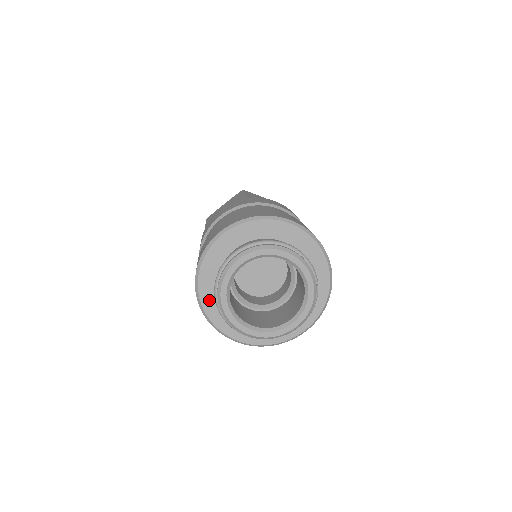
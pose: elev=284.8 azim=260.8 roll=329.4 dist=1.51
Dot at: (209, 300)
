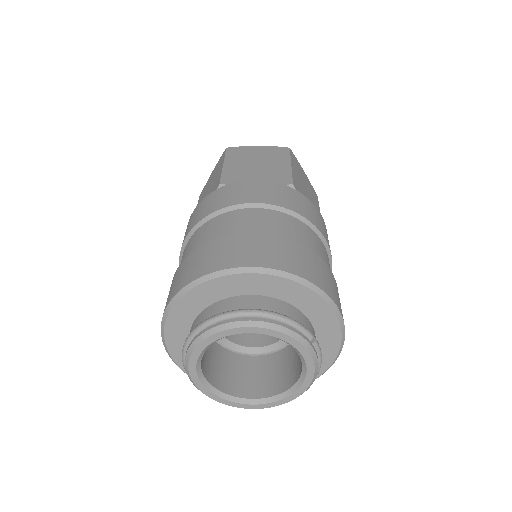
Dot at: occluded
